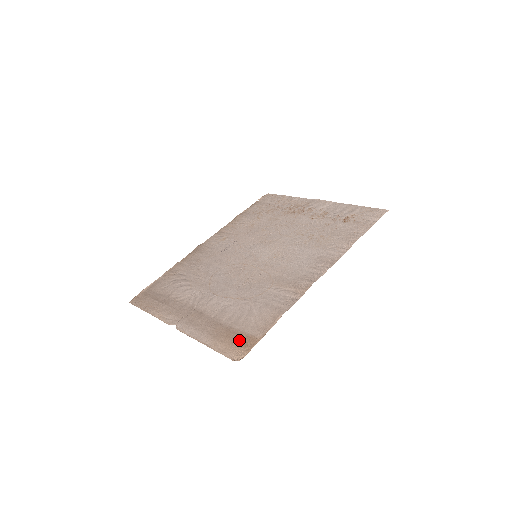
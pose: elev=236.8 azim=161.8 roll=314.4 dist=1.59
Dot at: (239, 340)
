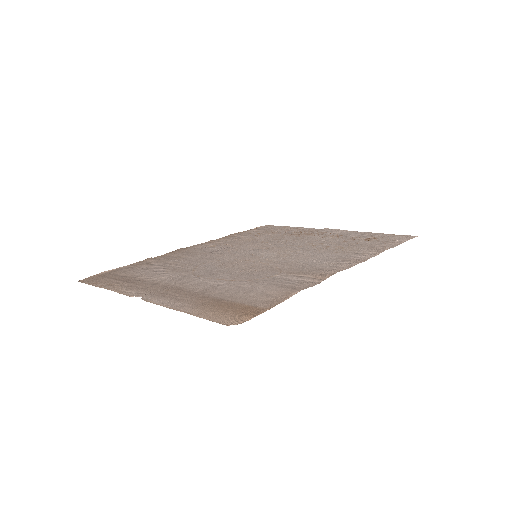
Dot at: (235, 309)
